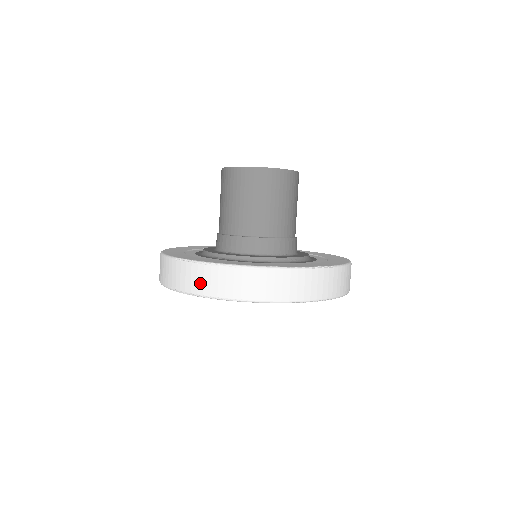
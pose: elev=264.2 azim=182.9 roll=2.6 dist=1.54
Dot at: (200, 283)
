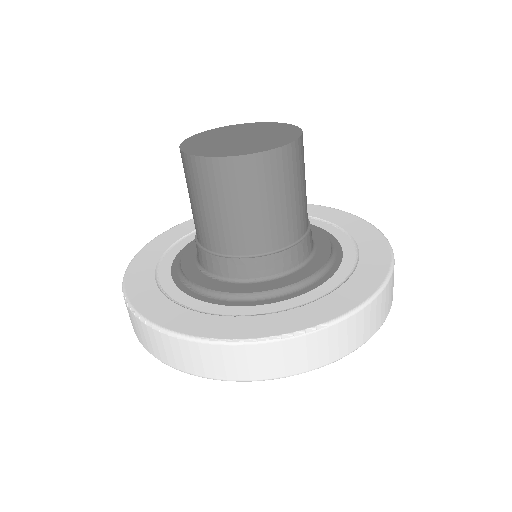
Dot at: (143, 338)
